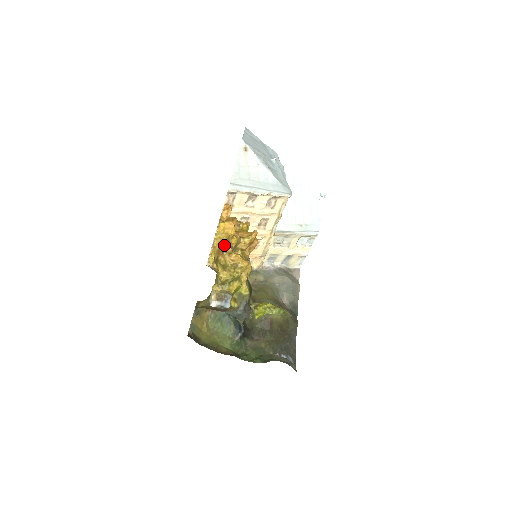
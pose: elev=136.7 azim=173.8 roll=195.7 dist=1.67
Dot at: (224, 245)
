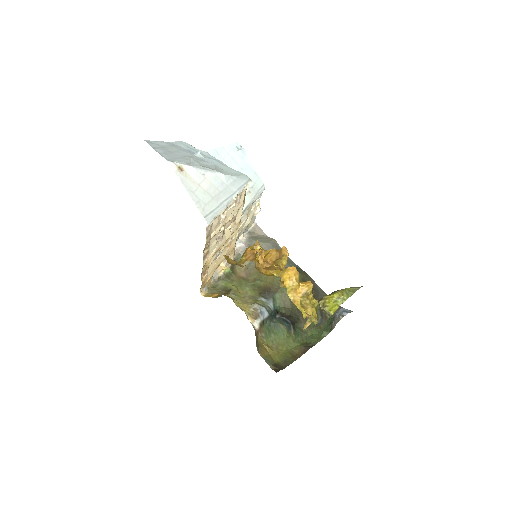
Dot at: (300, 292)
